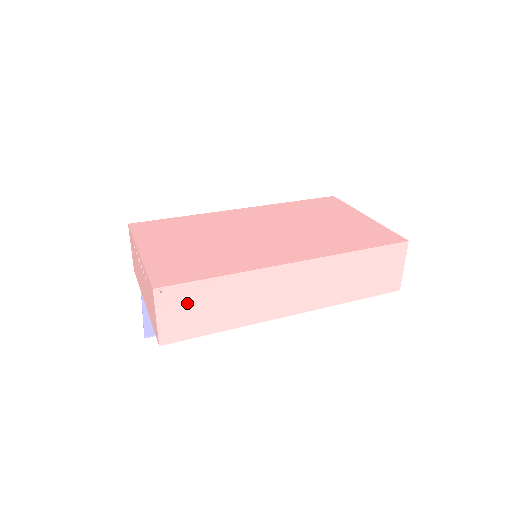
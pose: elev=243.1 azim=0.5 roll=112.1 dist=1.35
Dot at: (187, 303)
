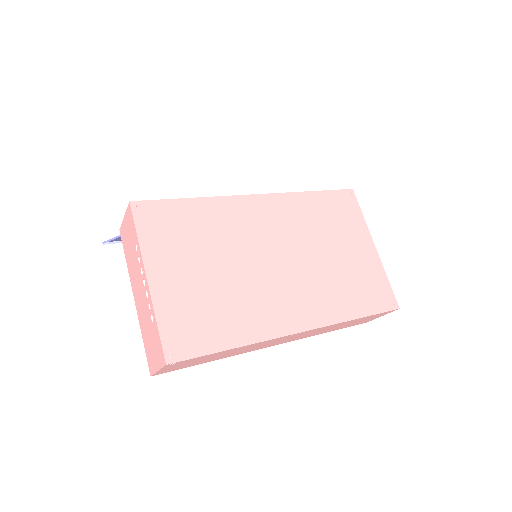
Dot at: (191, 361)
